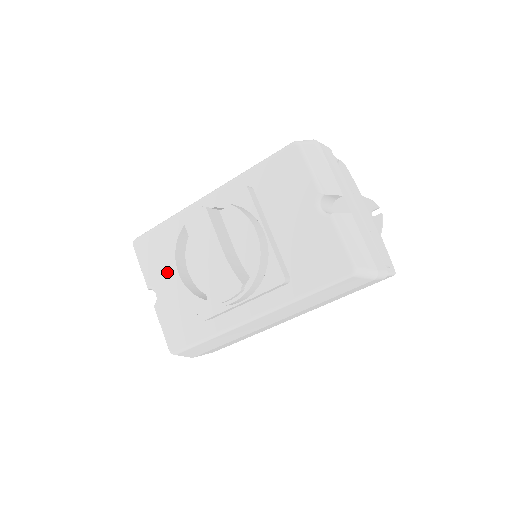
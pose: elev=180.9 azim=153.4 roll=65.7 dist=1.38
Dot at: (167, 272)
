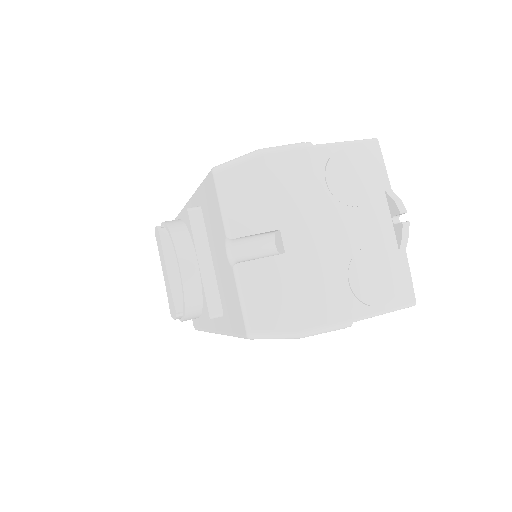
Dot at: occluded
